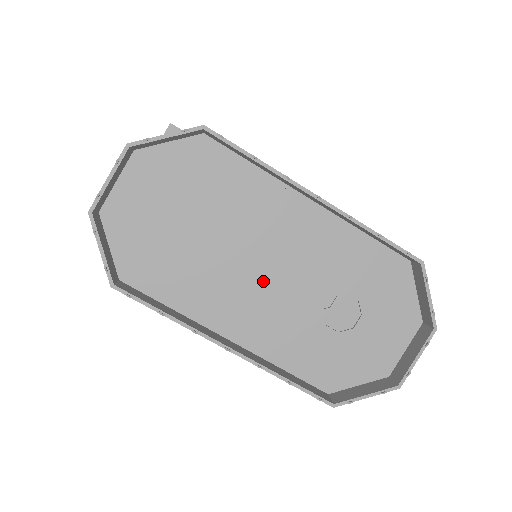
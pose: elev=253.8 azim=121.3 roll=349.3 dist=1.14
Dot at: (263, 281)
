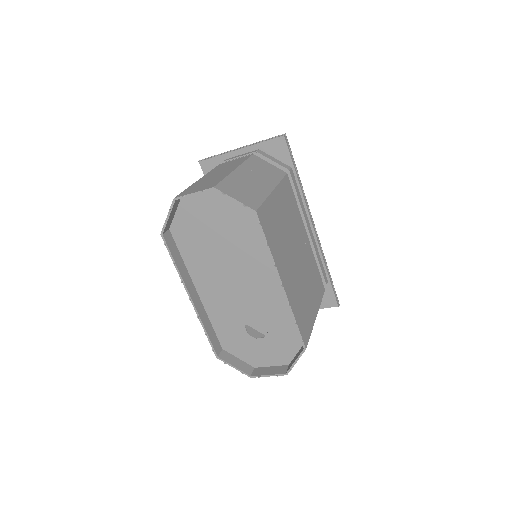
Dot at: (232, 287)
